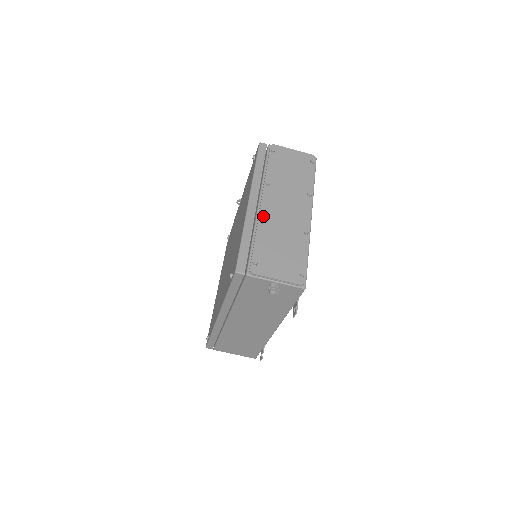
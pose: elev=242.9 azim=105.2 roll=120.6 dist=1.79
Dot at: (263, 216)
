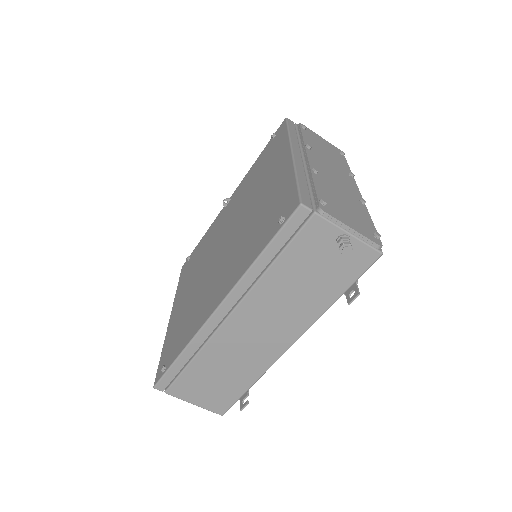
Dot at: occluded
